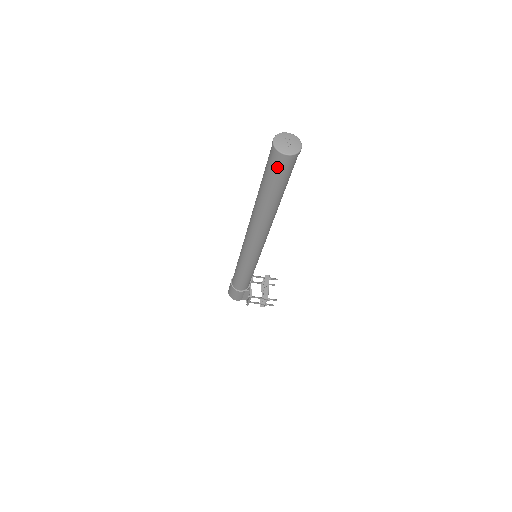
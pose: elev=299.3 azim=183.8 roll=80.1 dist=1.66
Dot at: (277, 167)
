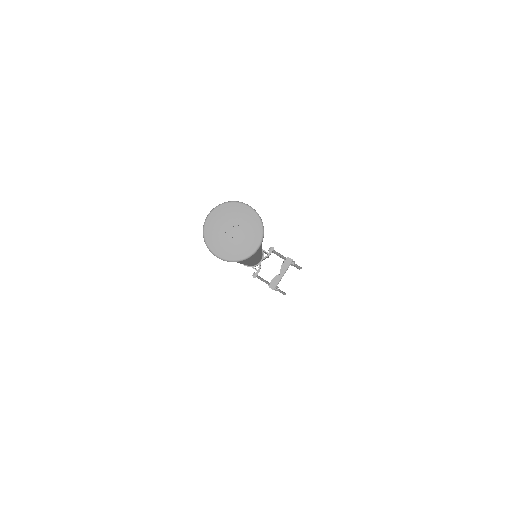
Dot at: occluded
